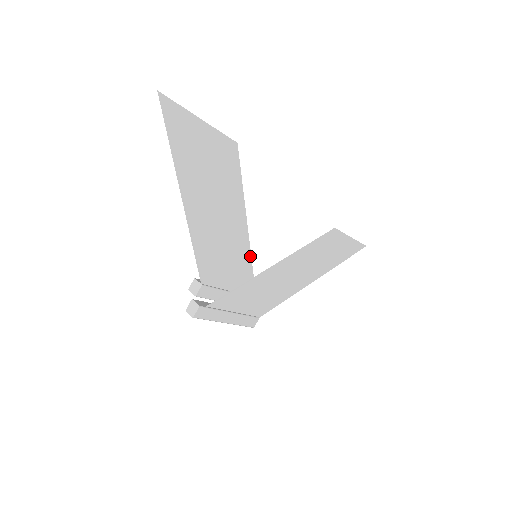
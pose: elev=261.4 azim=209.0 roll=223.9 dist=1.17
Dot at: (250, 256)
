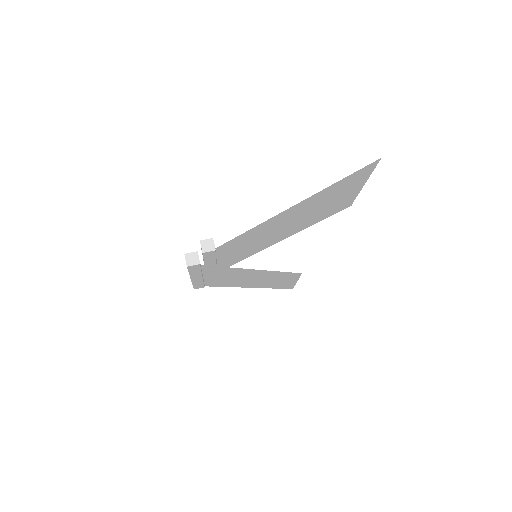
Dot at: (254, 253)
